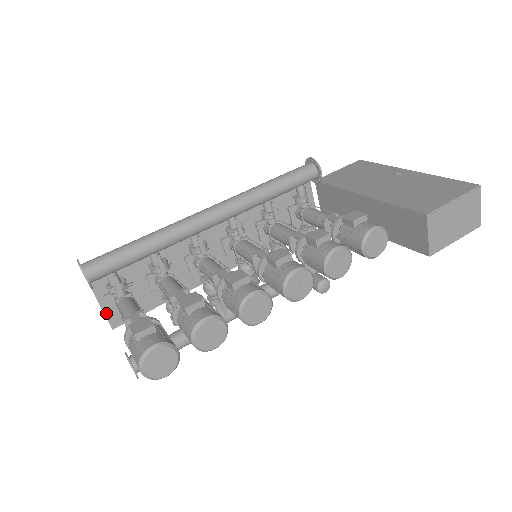
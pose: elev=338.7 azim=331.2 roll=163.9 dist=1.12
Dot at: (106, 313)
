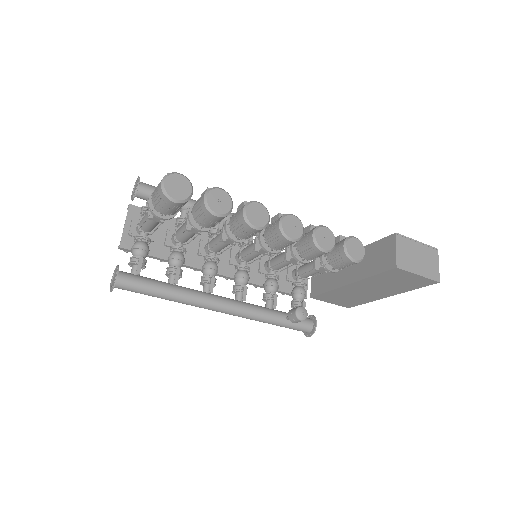
Dot at: (124, 232)
